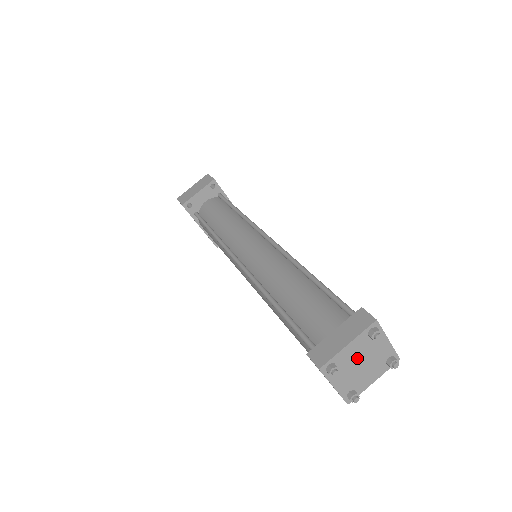
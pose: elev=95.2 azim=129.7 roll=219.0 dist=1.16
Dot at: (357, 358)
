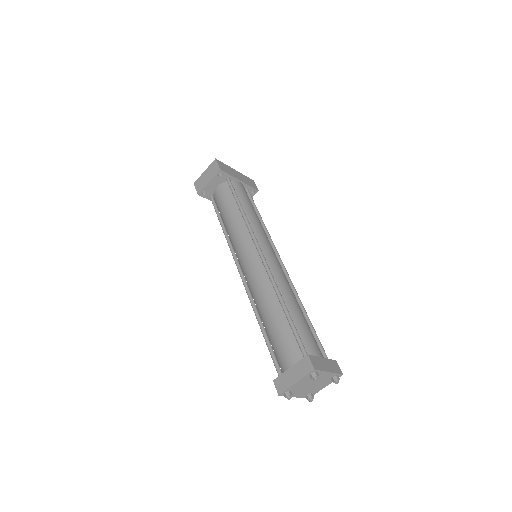
Dot at: (306, 384)
